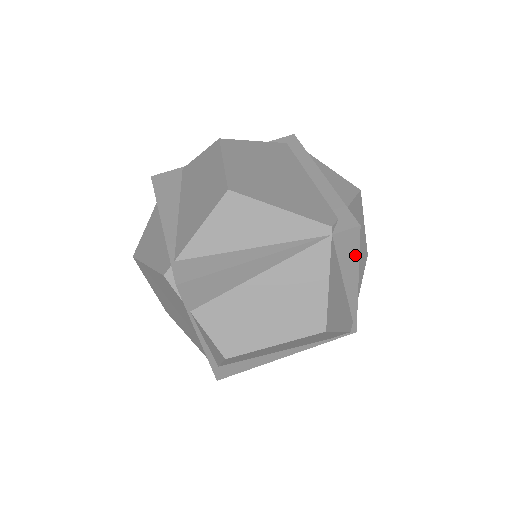
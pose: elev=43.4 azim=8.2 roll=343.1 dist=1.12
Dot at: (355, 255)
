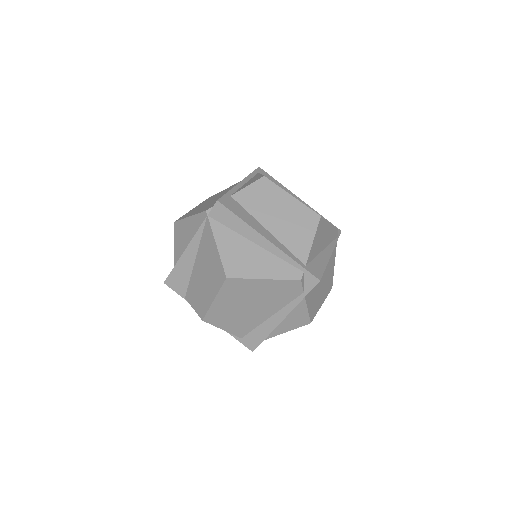
Dot at: (238, 220)
